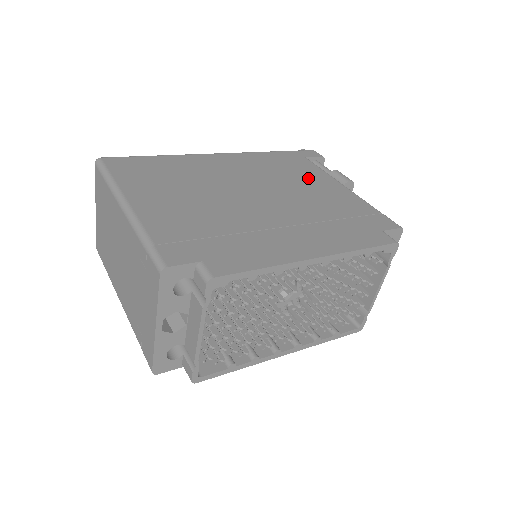
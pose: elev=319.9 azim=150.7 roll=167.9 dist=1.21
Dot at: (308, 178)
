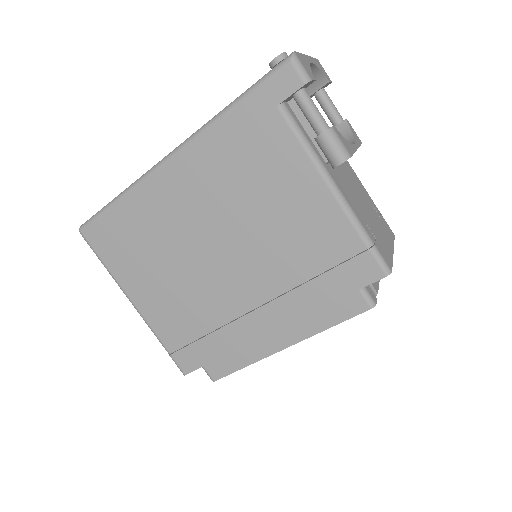
Dot at: (280, 185)
